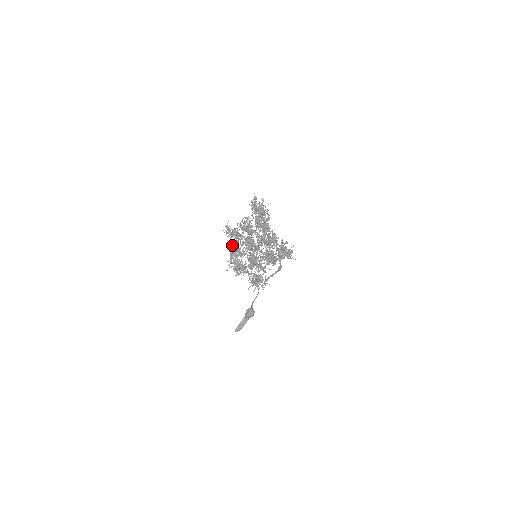
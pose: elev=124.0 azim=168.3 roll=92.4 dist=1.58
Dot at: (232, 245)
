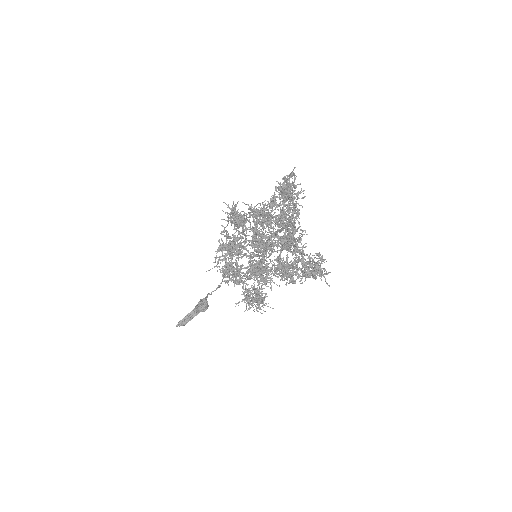
Dot at: (230, 236)
